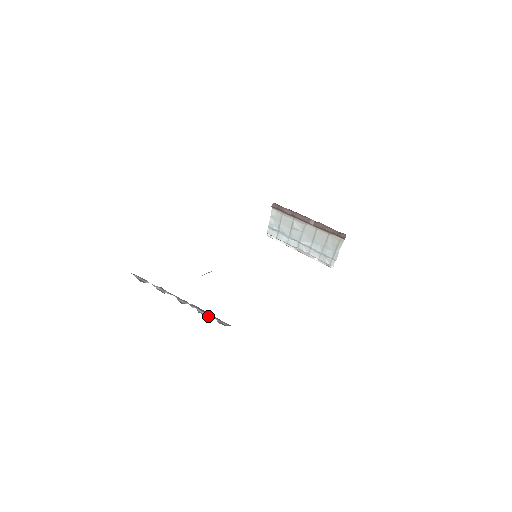
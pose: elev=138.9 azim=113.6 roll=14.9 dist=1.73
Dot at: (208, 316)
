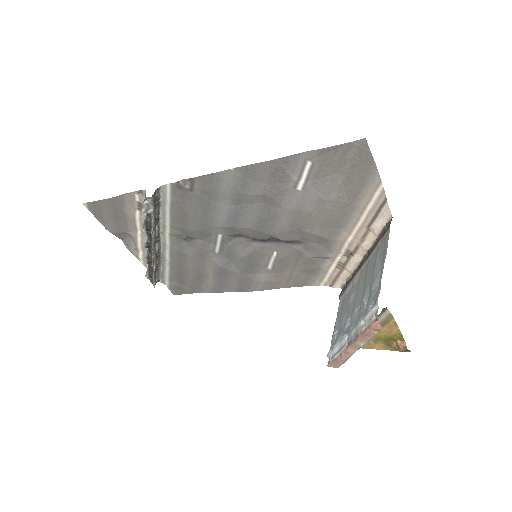
Dot at: (144, 221)
